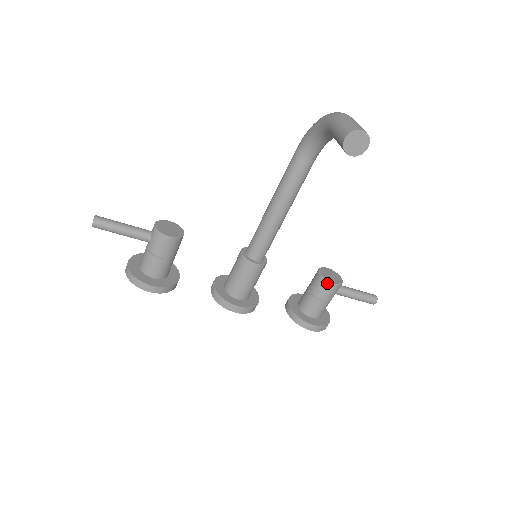
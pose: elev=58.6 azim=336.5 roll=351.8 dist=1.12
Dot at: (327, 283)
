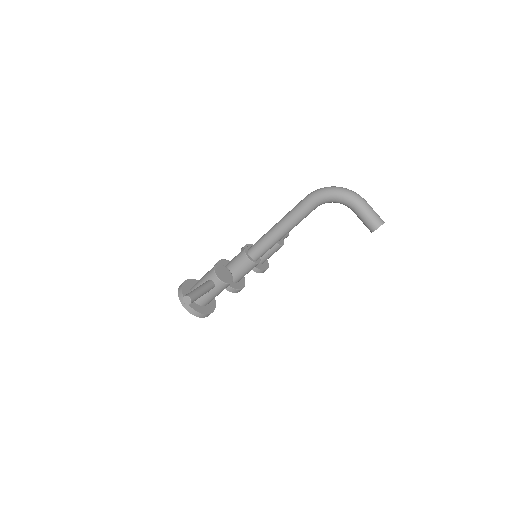
Dot at: (280, 247)
